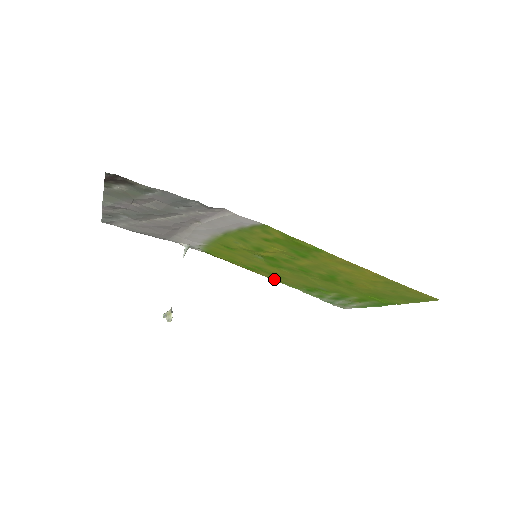
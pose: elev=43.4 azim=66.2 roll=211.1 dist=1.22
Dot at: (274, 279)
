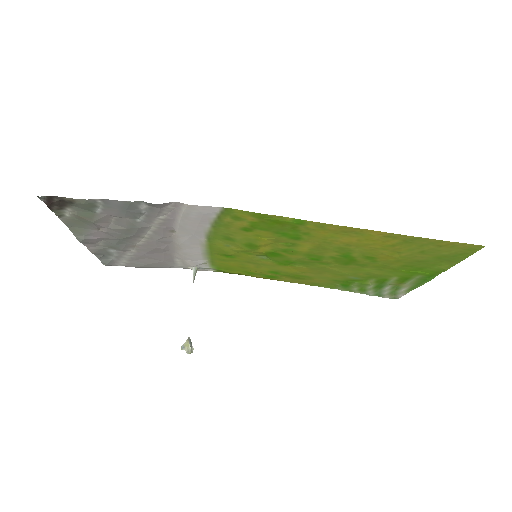
Dot at: (303, 283)
